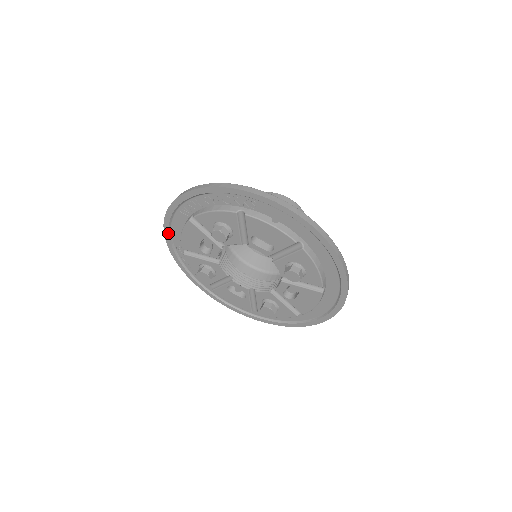
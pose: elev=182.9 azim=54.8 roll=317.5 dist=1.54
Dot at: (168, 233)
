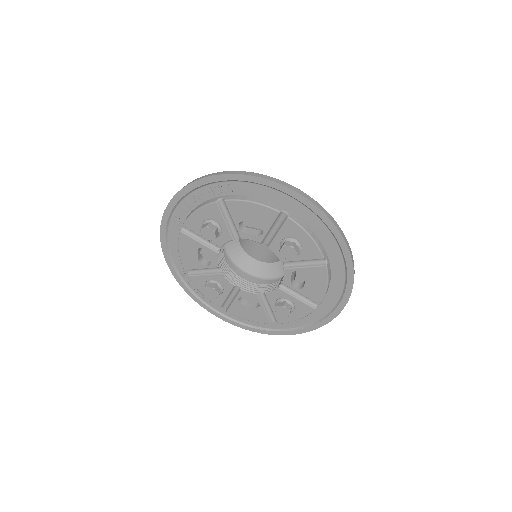
Dot at: (169, 258)
